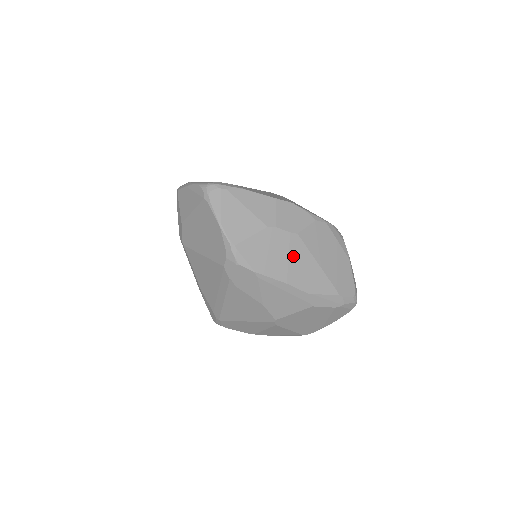
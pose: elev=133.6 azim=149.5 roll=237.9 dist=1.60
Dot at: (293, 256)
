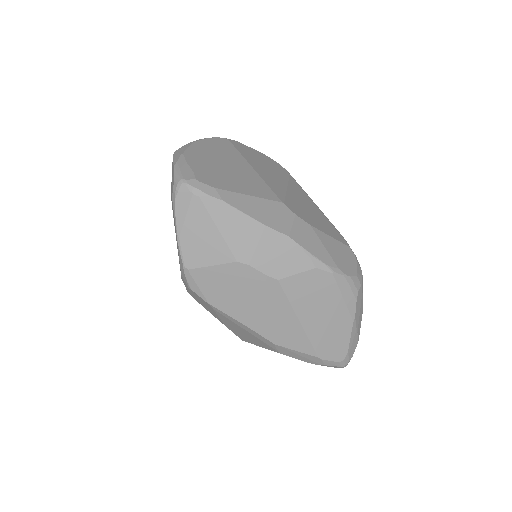
Dot at: (264, 302)
